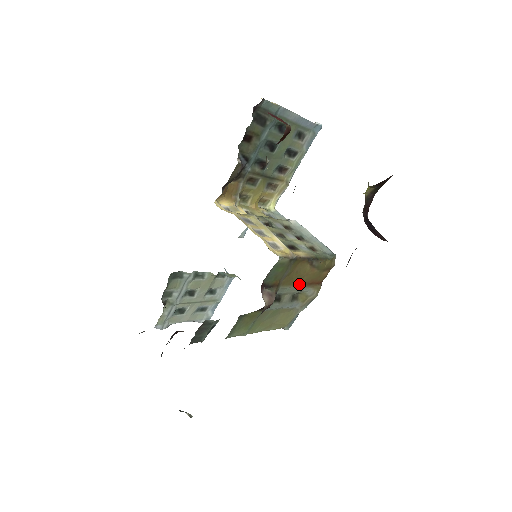
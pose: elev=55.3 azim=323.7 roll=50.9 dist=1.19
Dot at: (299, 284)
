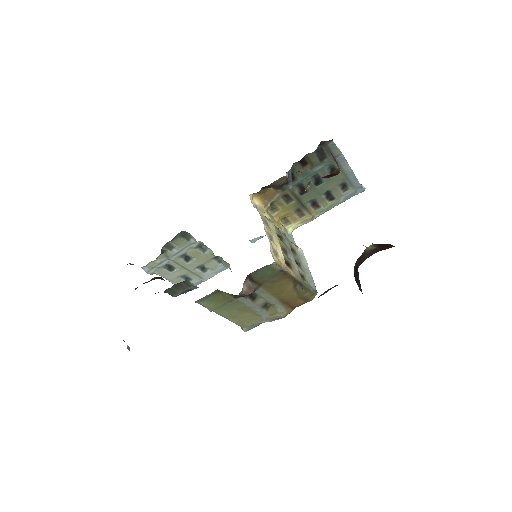
Dot at: (276, 296)
